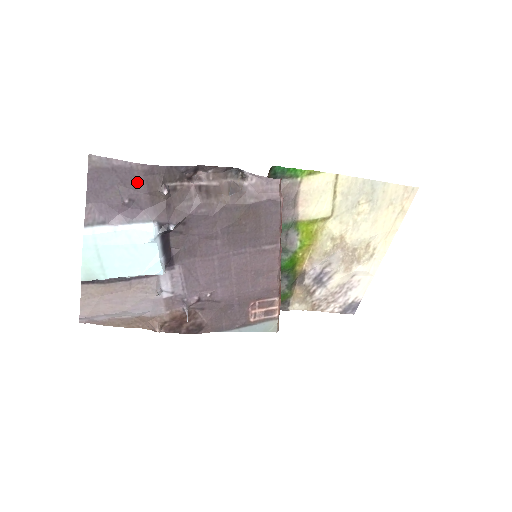
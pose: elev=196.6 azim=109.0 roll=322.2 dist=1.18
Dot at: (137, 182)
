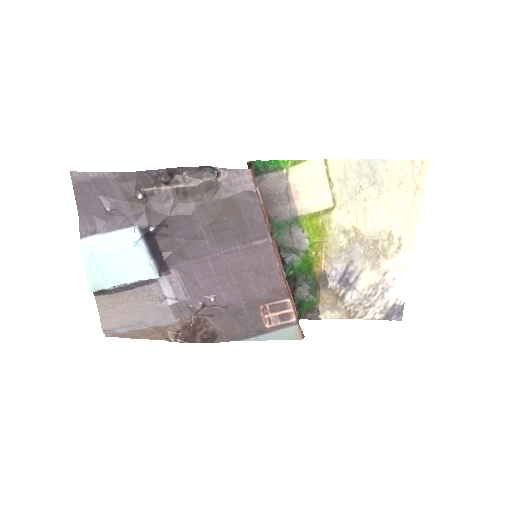
Dot at: (114, 190)
